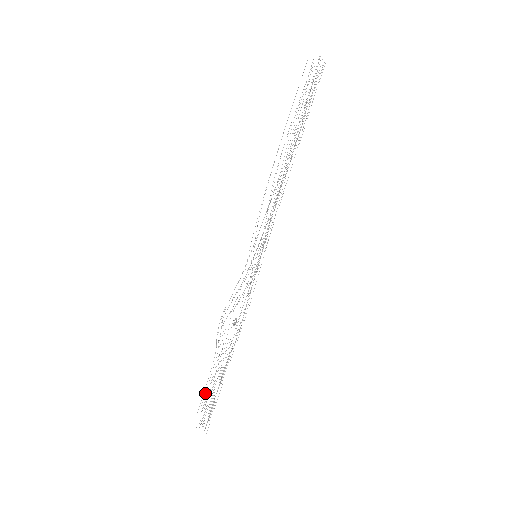
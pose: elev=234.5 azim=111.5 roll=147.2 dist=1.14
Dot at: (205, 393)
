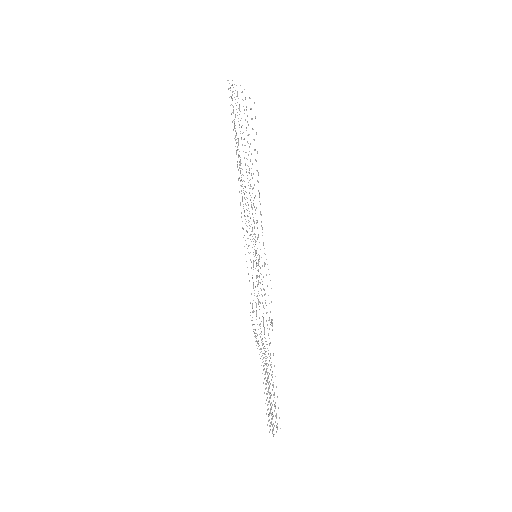
Dot at: occluded
